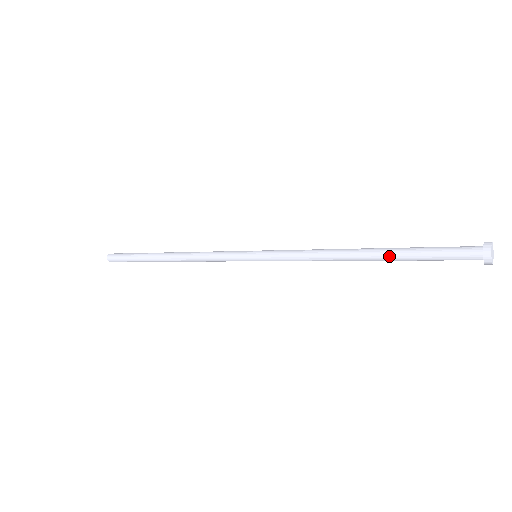
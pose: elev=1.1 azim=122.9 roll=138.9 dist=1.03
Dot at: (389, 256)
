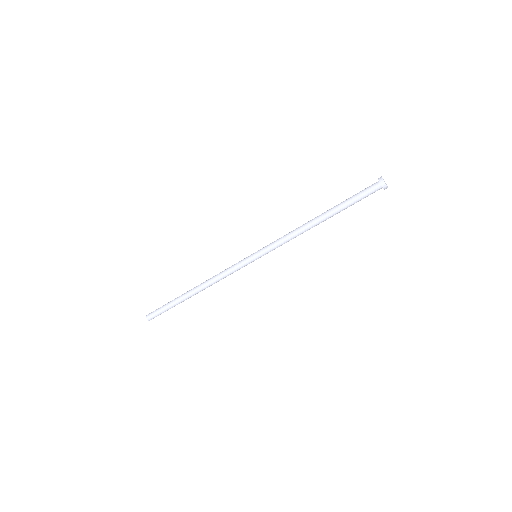
Dot at: (335, 211)
